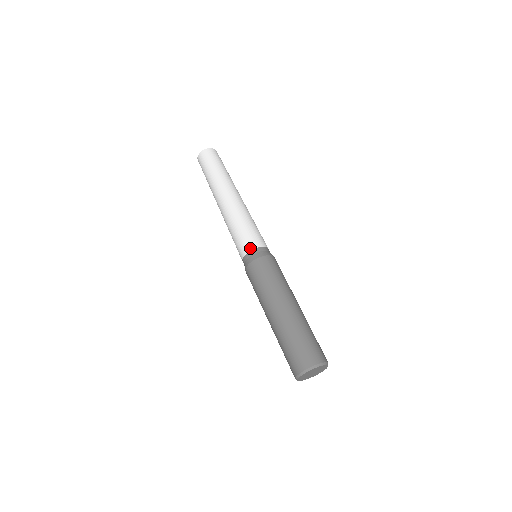
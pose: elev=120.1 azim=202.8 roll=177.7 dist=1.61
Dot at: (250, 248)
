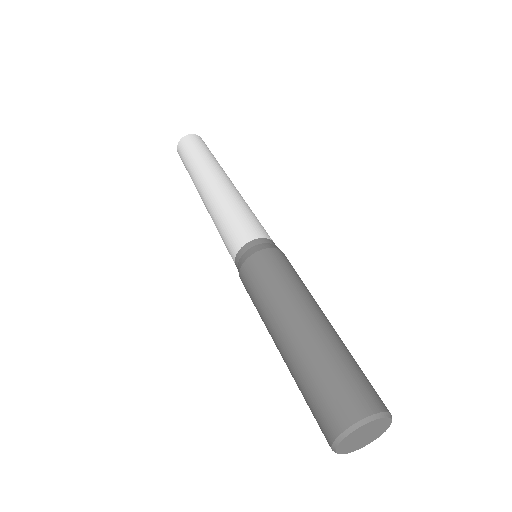
Dot at: (250, 237)
